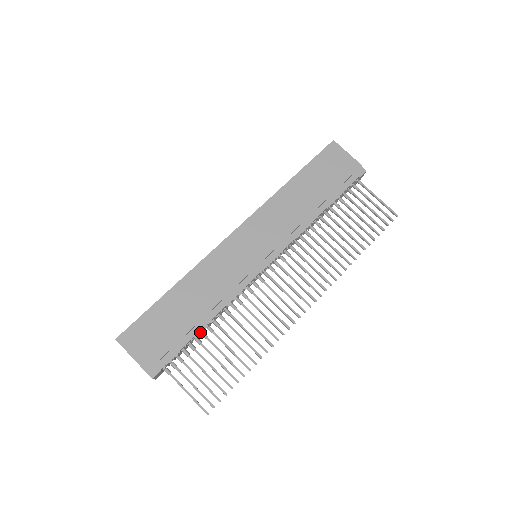
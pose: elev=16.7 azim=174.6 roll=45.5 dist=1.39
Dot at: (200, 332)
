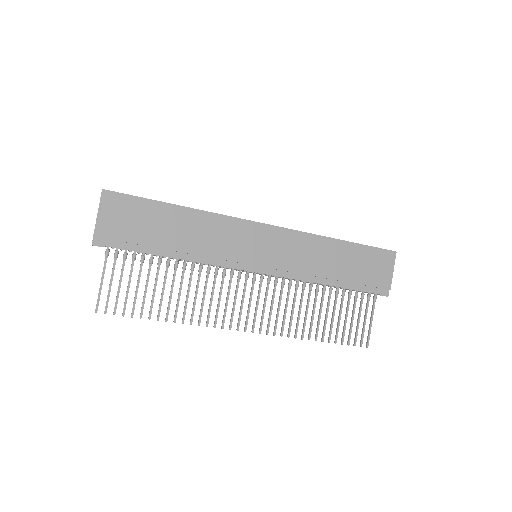
Dot at: (160, 256)
